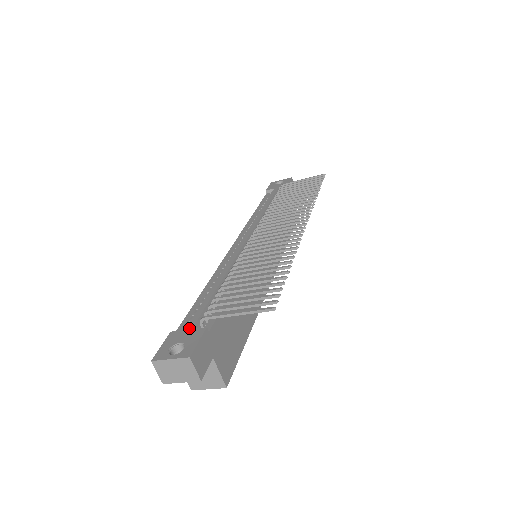
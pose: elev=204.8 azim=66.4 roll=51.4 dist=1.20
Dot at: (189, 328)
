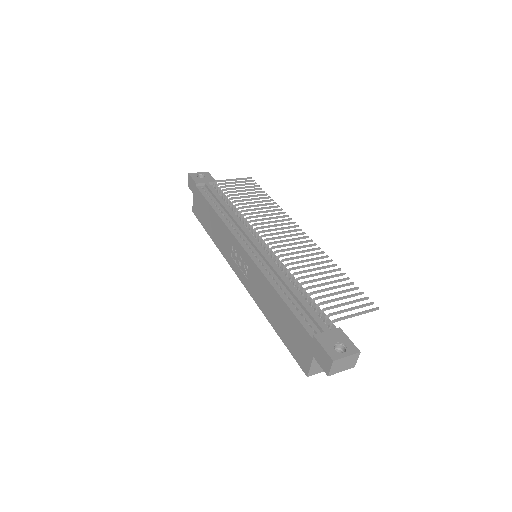
Dot at: (326, 330)
